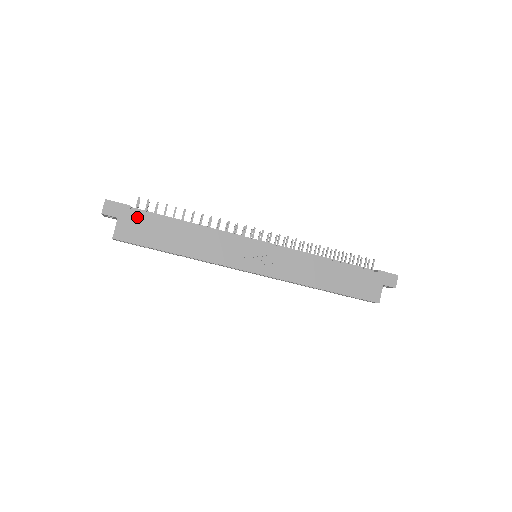
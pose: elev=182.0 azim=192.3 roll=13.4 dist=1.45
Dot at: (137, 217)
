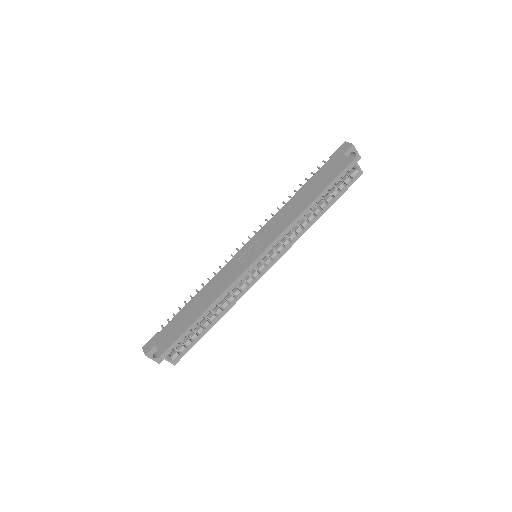
Dot at: (165, 331)
